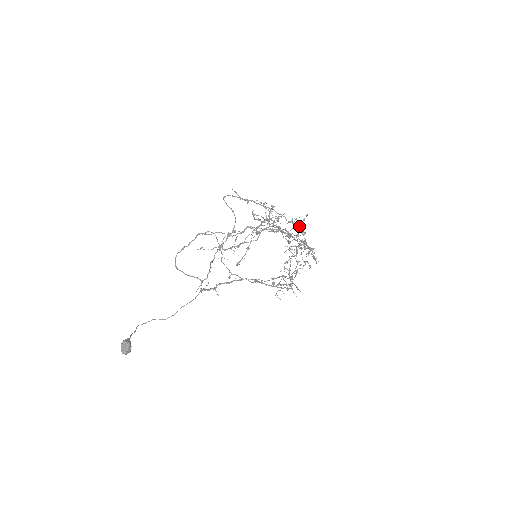
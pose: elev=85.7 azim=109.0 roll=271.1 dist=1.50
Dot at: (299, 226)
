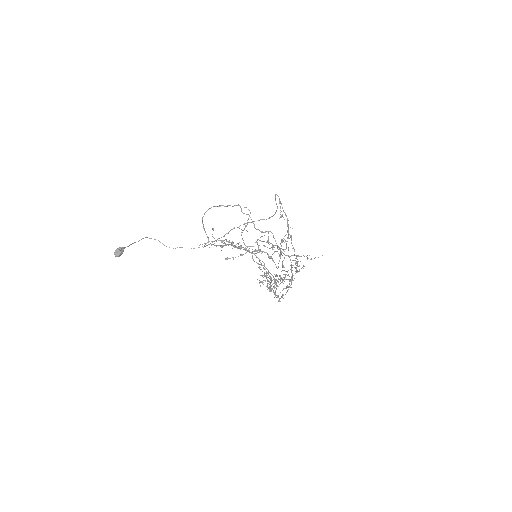
Dot at: occluded
